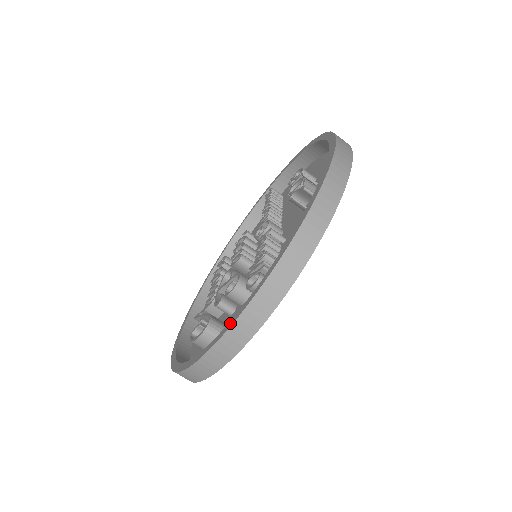
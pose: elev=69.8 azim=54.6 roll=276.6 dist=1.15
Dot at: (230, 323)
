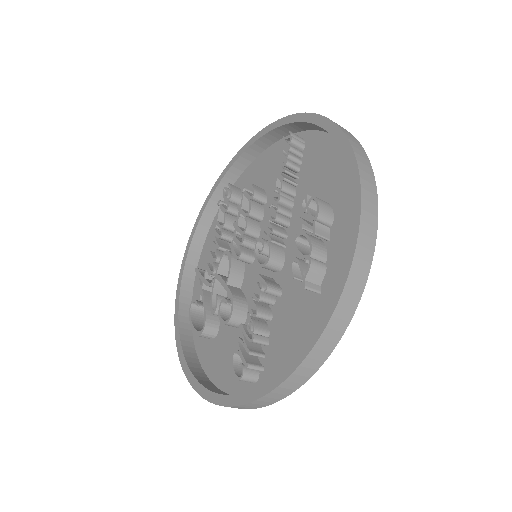
Dot at: (214, 398)
